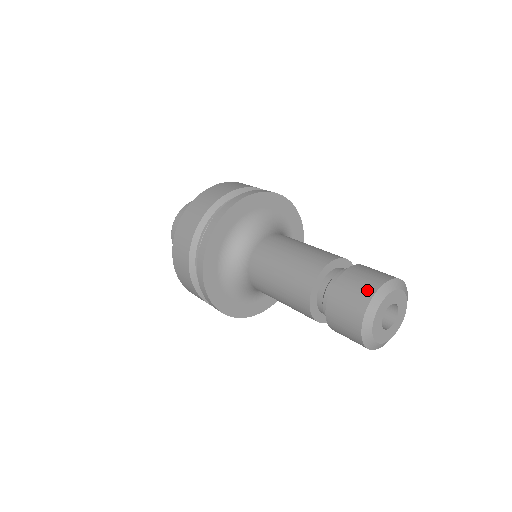
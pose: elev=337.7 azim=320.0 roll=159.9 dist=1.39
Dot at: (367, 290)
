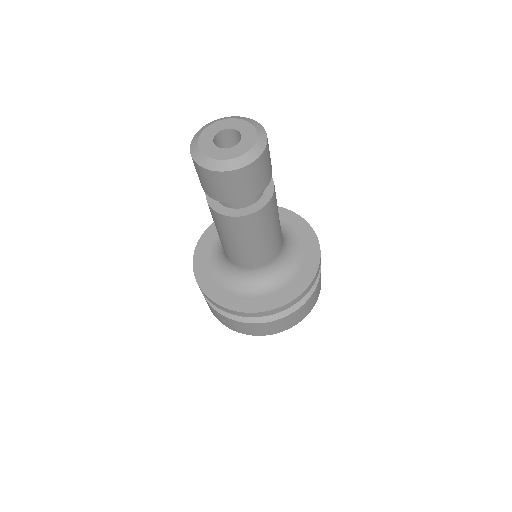
Dot at: occluded
